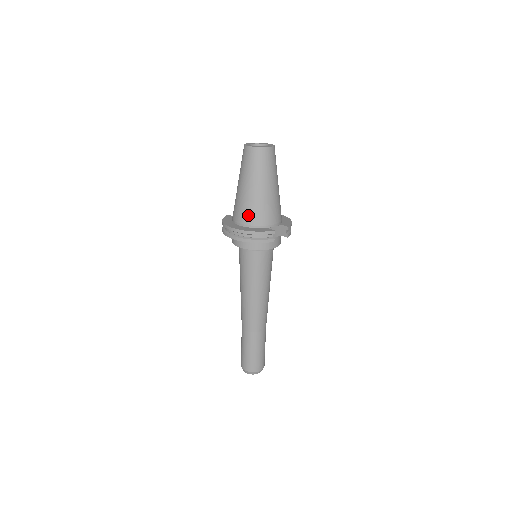
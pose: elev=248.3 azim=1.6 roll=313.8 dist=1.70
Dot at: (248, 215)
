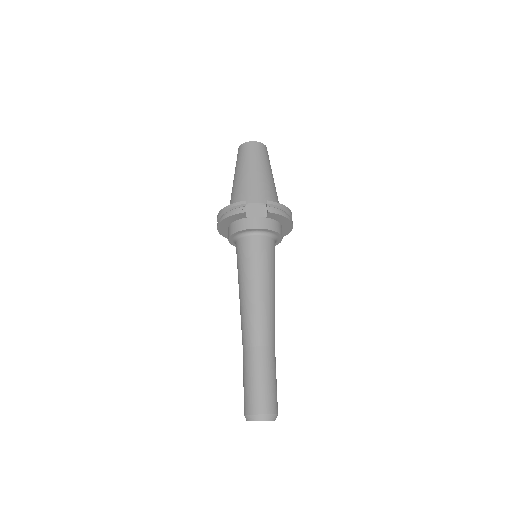
Dot at: (231, 202)
